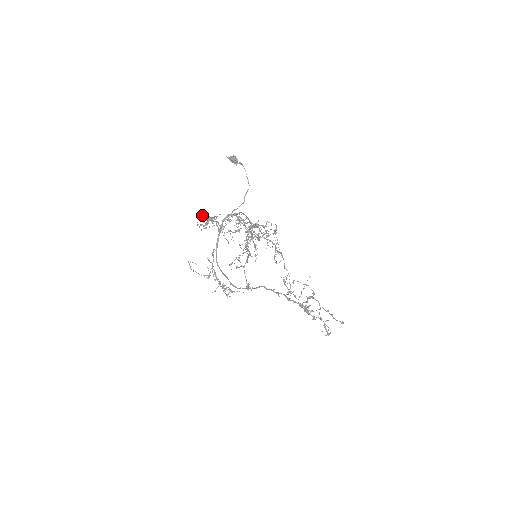
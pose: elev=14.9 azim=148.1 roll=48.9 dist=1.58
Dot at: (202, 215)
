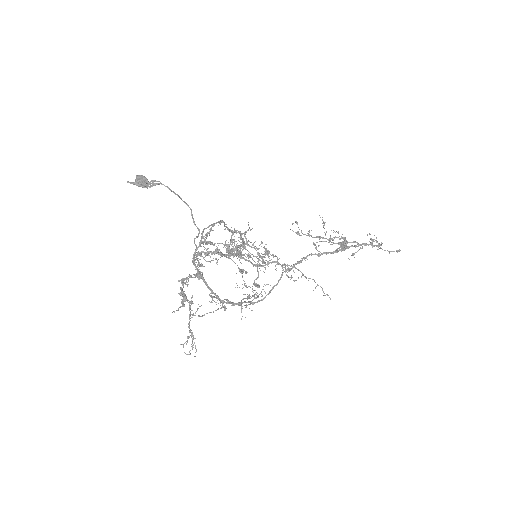
Dot at: occluded
